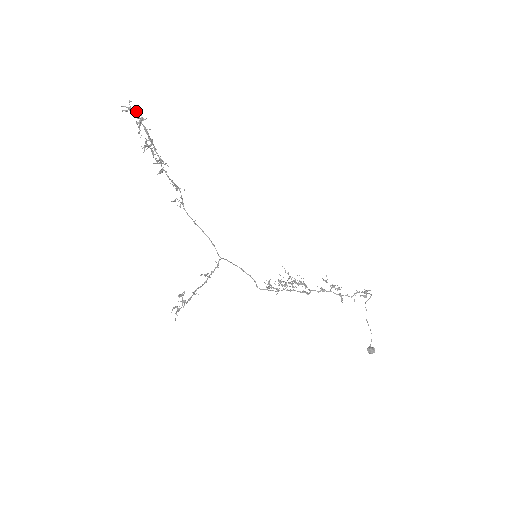
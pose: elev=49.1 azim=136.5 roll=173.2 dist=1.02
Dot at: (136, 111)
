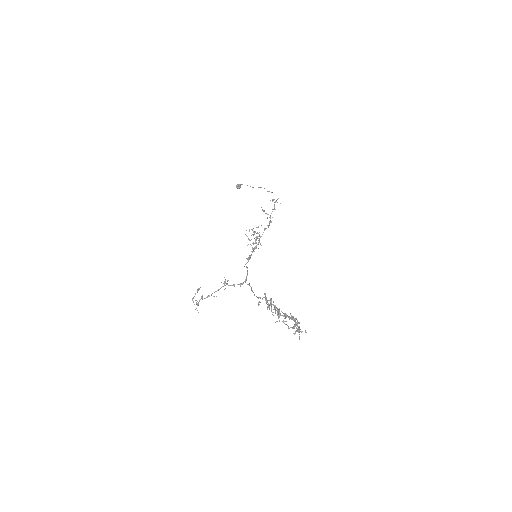
Dot at: occluded
